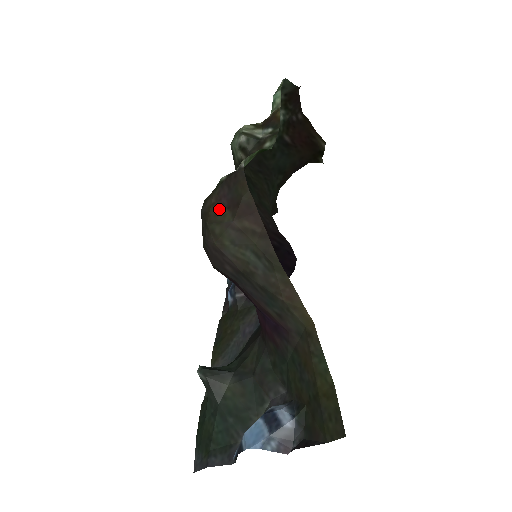
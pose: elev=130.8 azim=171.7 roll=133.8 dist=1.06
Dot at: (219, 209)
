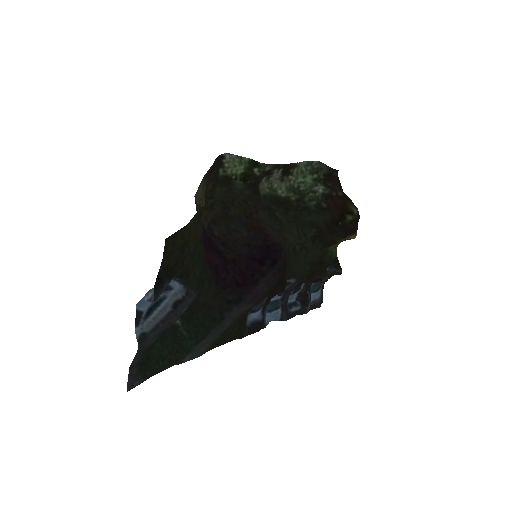
Dot at: (207, 181)
